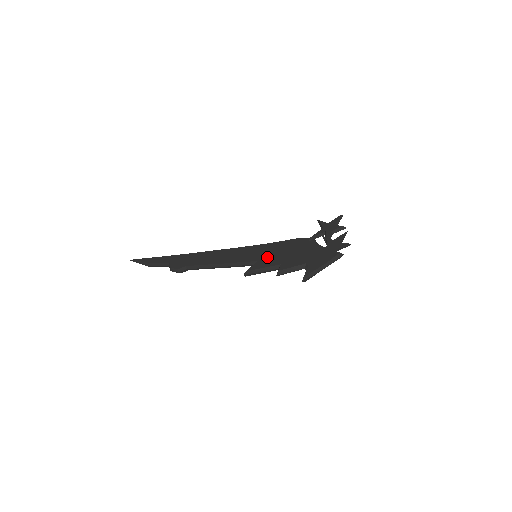
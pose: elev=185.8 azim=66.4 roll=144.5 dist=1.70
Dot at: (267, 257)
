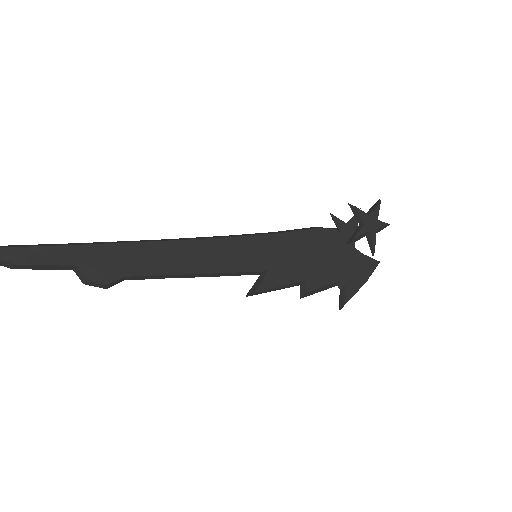
Dot at: (281, 264)
